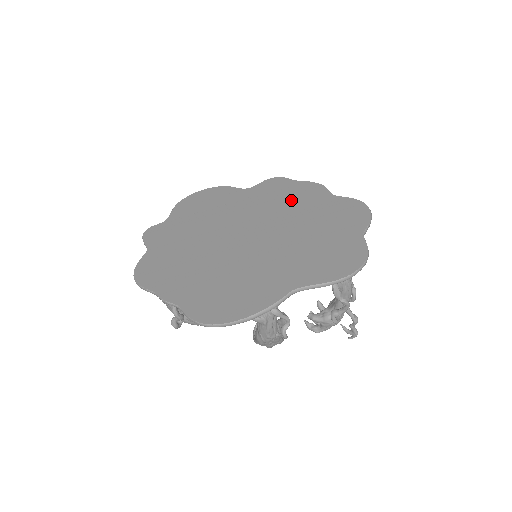
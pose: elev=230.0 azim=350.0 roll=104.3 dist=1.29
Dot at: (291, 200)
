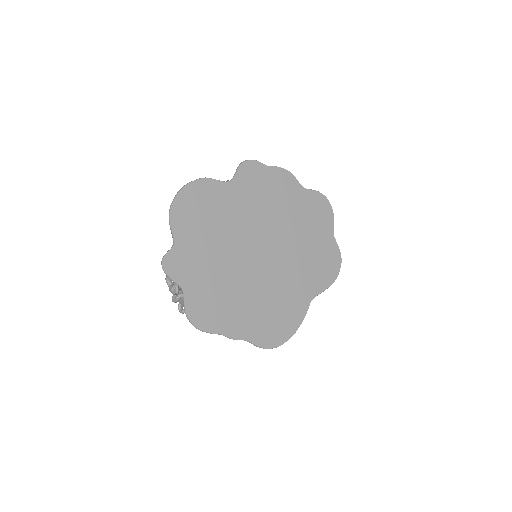
Dot at: (275, 198)
